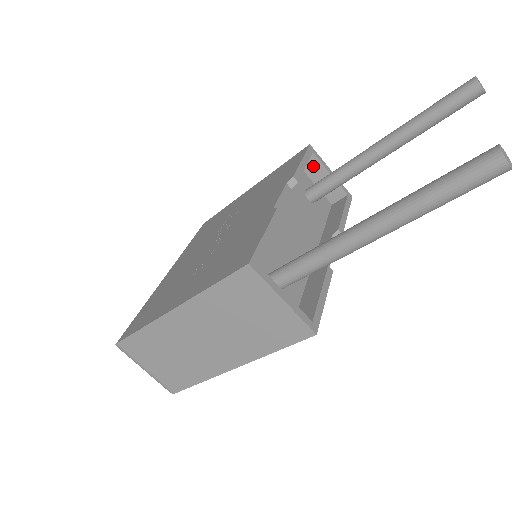
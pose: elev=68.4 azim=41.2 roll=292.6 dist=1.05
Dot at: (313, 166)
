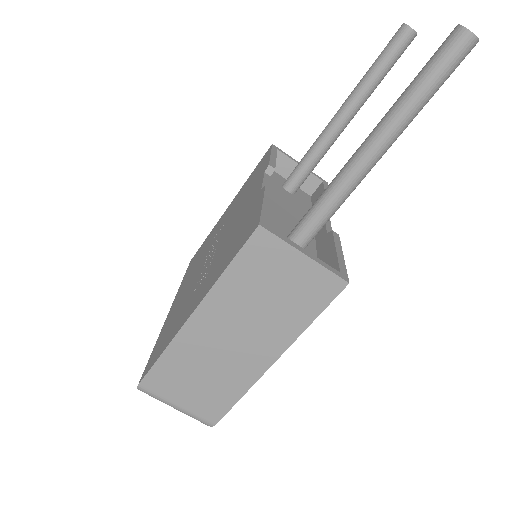
Dot at: (282, 163)
